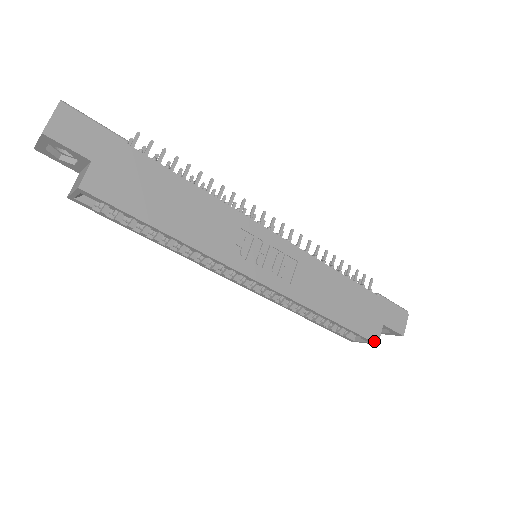
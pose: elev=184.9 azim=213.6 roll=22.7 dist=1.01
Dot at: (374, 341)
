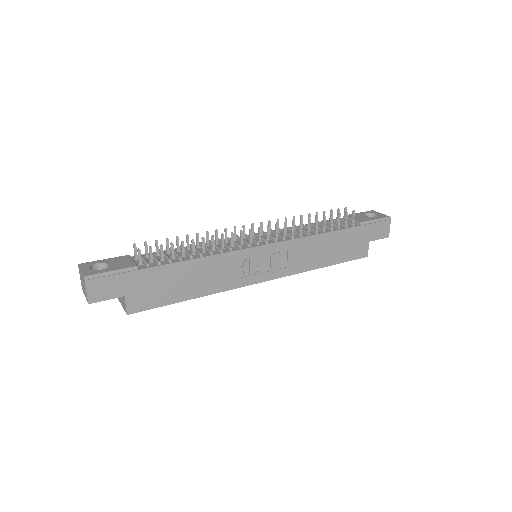
Dot at: (364, 257)
